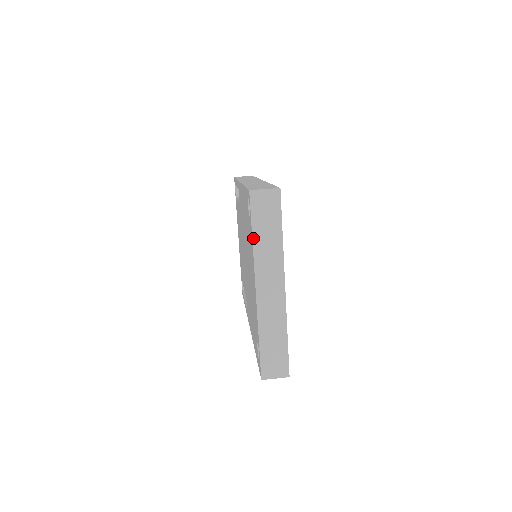
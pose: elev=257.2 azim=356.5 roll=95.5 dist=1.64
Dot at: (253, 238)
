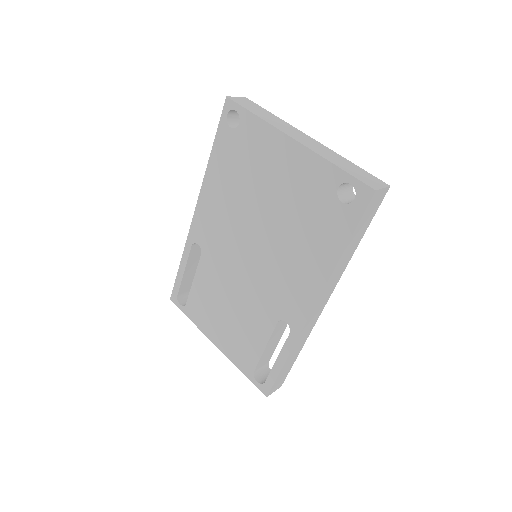
Dot at: (257, 115)
